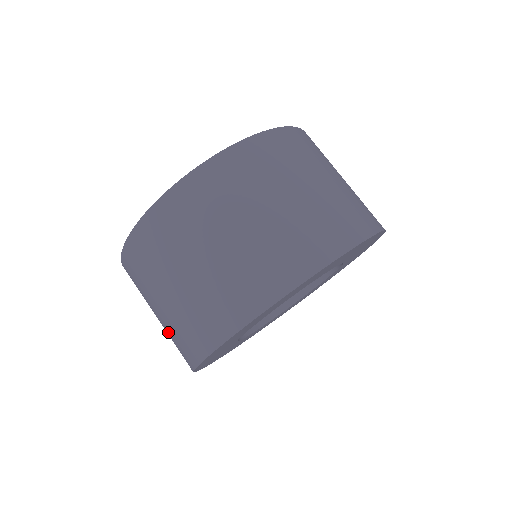
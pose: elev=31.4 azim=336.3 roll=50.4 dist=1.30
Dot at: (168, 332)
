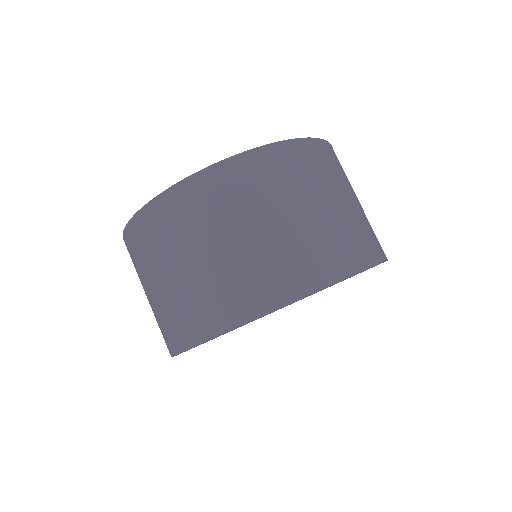
Dot at: (221, 275)
